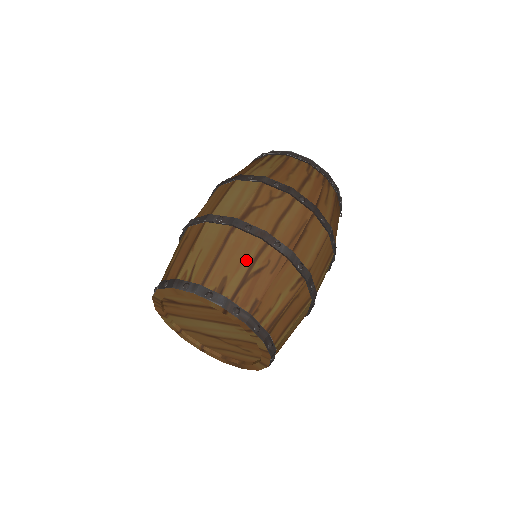
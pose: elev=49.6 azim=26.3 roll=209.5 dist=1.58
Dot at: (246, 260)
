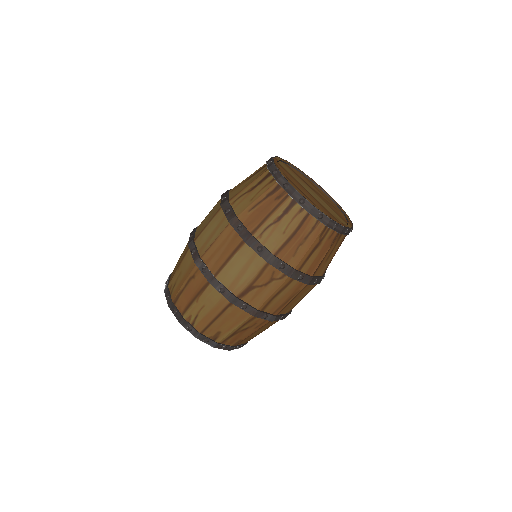
Dot at: (237, 325)
